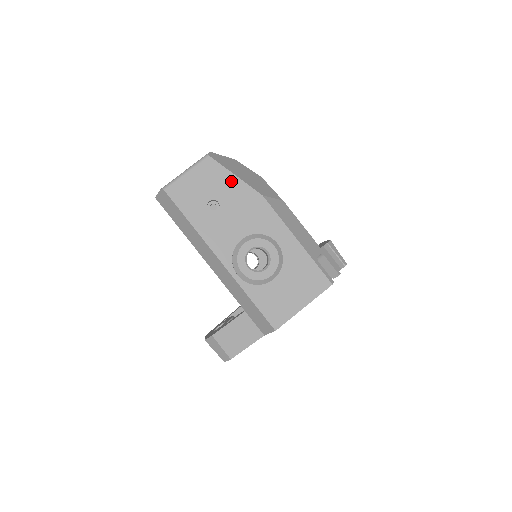
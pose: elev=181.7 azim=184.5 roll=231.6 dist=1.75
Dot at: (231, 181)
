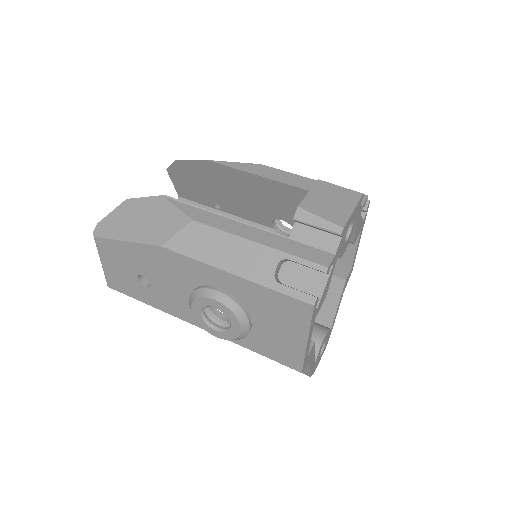
Dot at: (129, 249)
